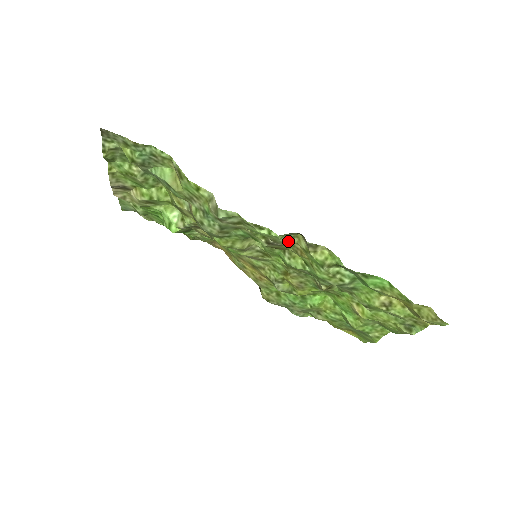
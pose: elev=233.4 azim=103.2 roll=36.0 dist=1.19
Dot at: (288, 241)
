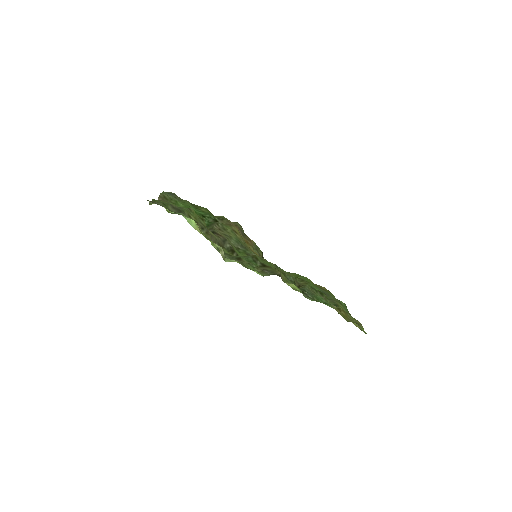
Dot at: occluded
